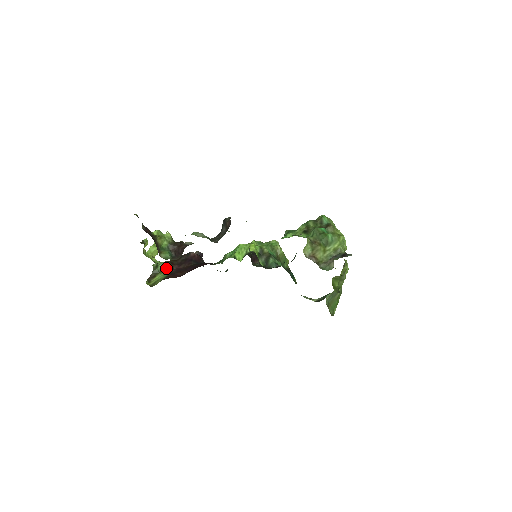
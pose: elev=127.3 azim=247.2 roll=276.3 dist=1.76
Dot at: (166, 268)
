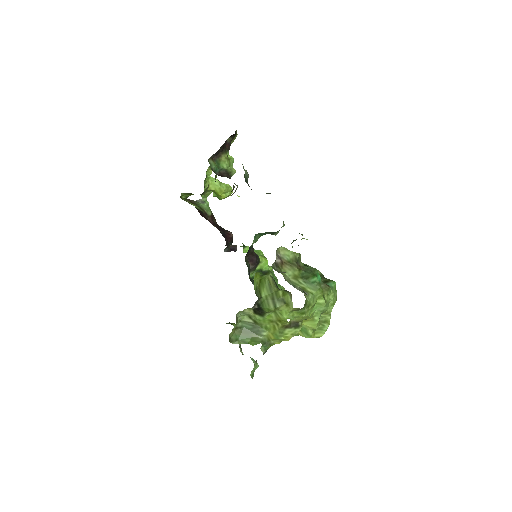
Dot at: (205, 210)
